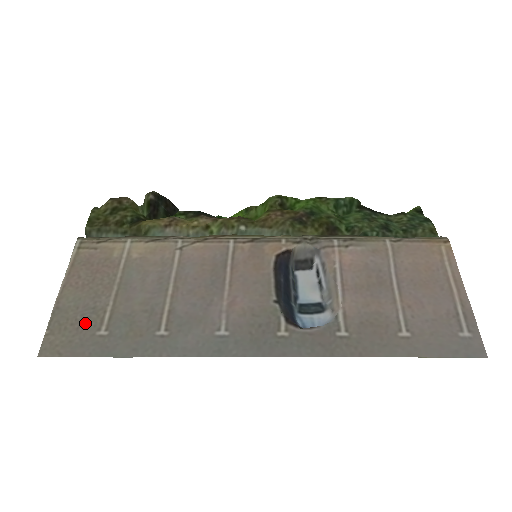
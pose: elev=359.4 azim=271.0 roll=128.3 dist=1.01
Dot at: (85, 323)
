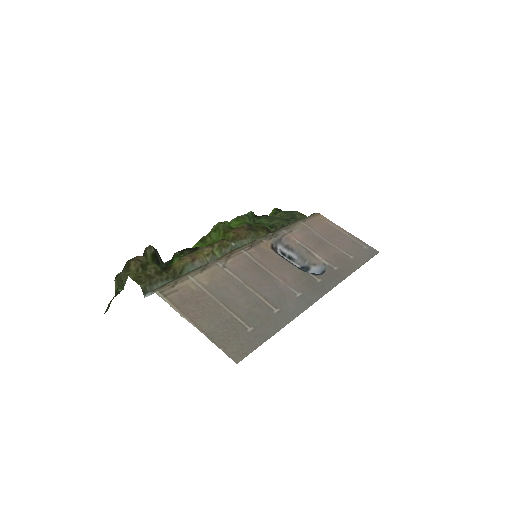
Dot at: (235, 331)
